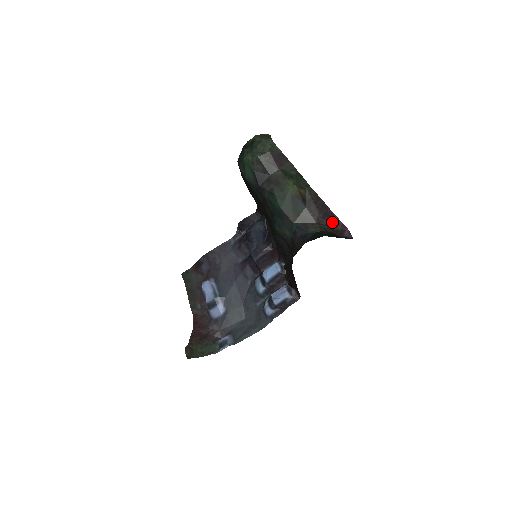
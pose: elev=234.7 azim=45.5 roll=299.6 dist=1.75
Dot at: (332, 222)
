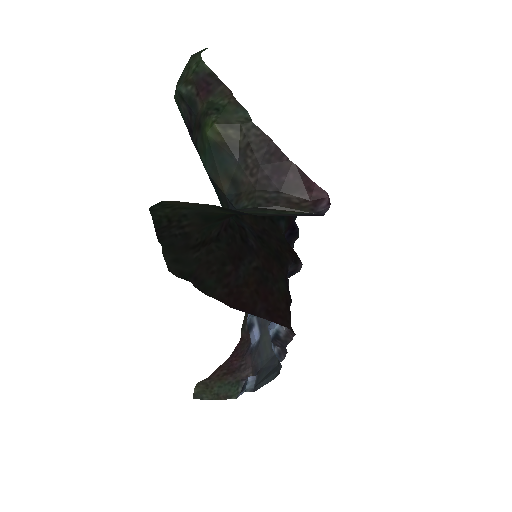
Dot at: (292, 185)
